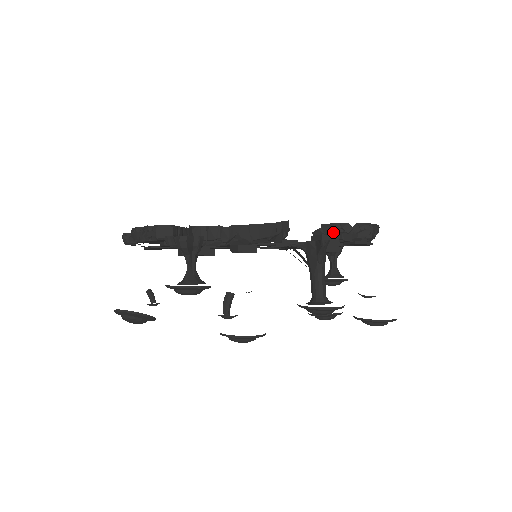
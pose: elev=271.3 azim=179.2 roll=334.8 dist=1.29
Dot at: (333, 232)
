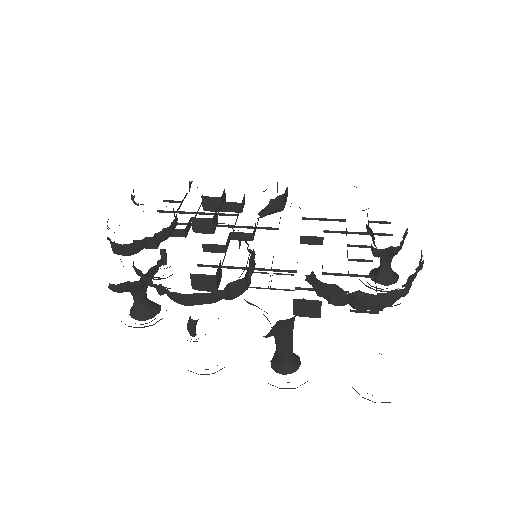
Dot at: (320, 290)
